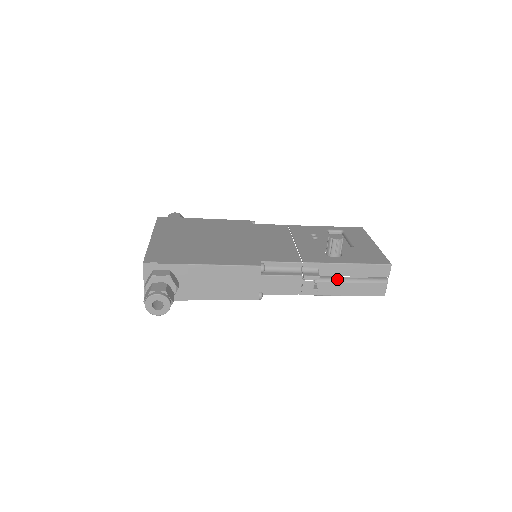
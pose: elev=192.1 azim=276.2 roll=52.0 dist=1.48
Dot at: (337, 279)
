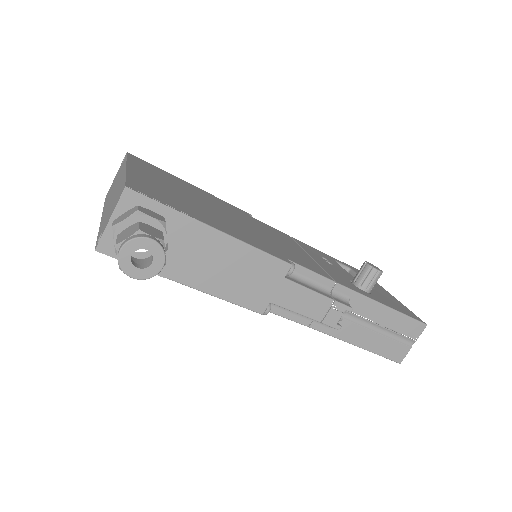
Dot at: (362, 321)
